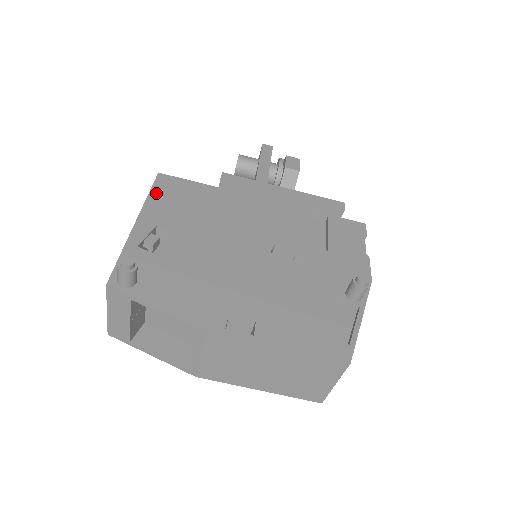
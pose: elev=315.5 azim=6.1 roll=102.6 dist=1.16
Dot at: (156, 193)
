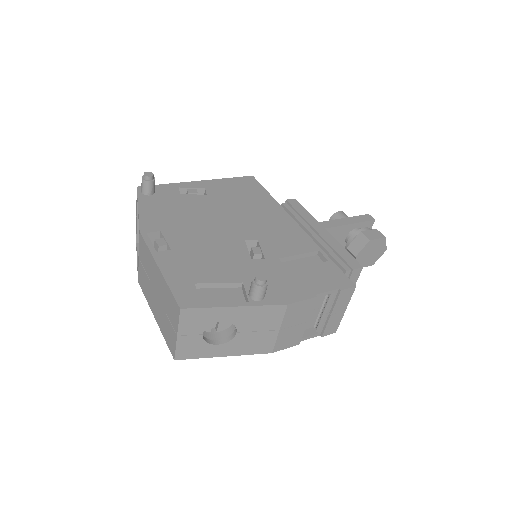
Dot at: (233, 180)
